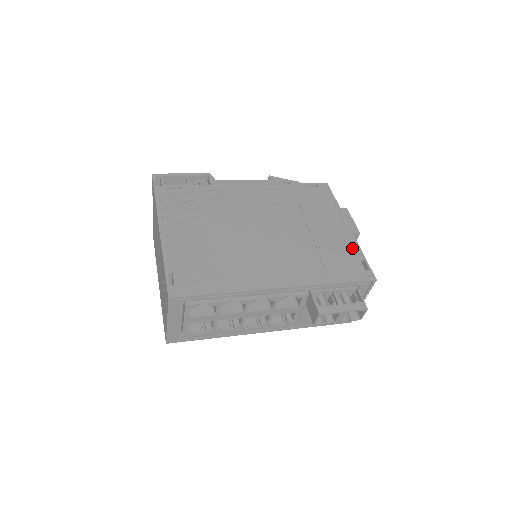
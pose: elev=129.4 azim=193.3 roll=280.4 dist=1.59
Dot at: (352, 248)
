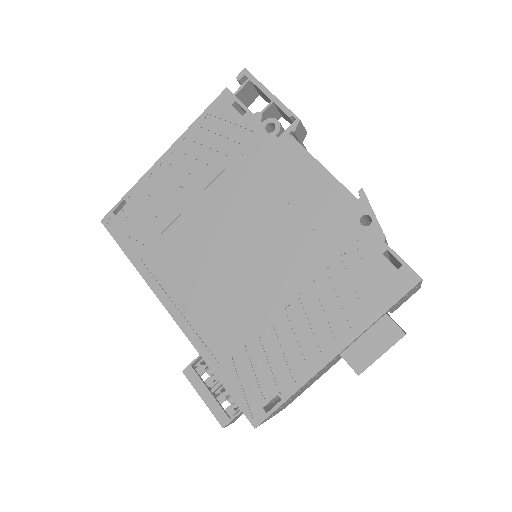
Dot at: (292, 375)
